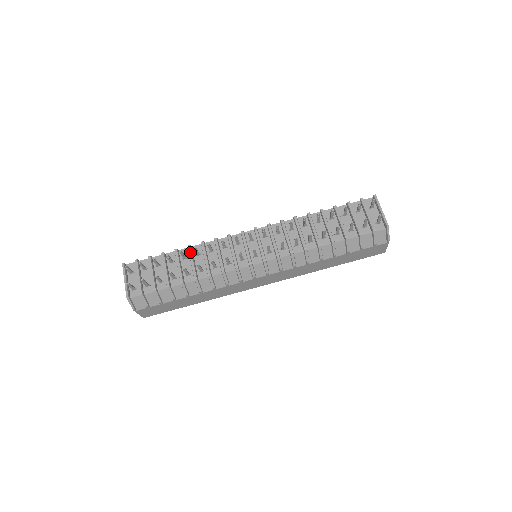
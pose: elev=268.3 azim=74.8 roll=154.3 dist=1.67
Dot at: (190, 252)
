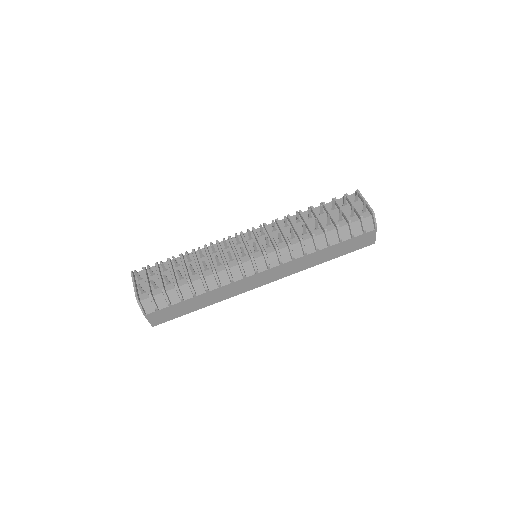
Dot at: (194, 254)
